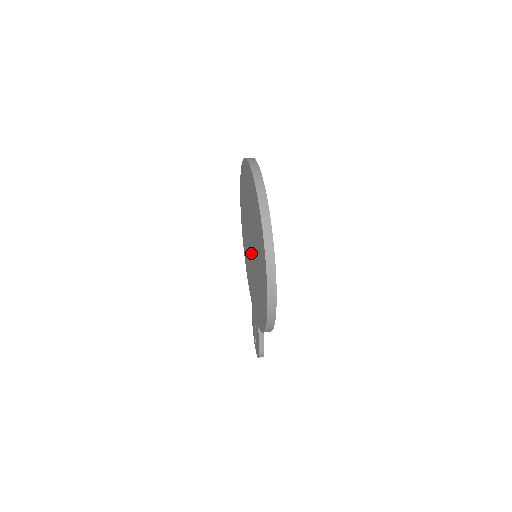
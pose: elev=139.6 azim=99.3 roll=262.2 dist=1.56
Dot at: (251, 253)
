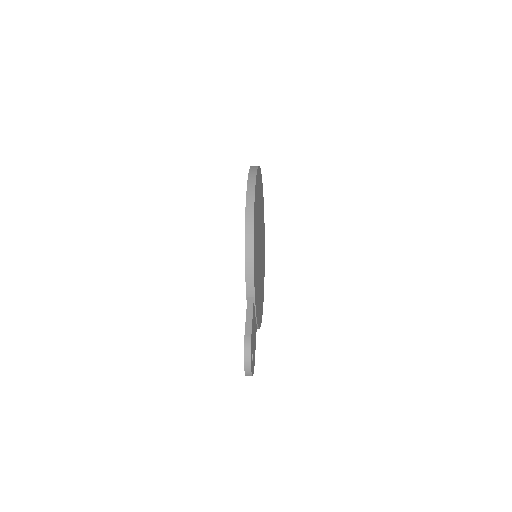
Dot at: occluded
